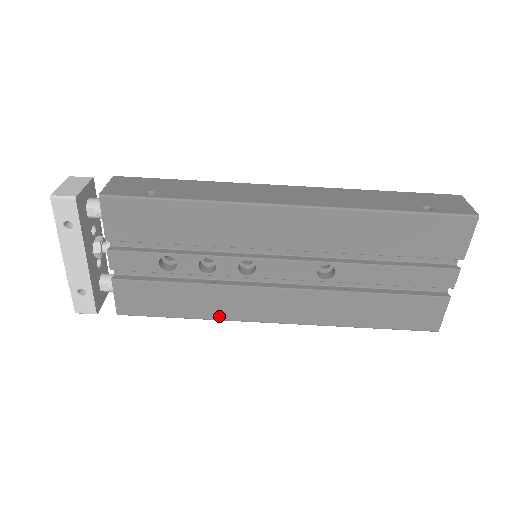
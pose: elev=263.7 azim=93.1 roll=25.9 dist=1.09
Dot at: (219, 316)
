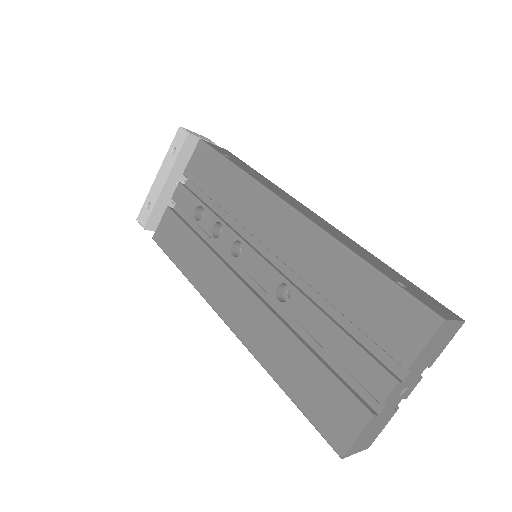
Dot at: (197, 284)
